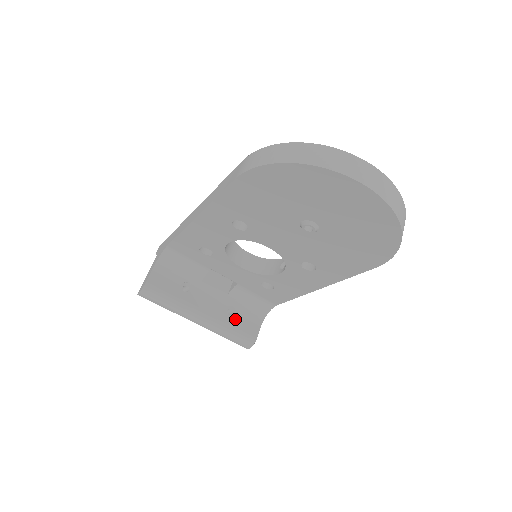
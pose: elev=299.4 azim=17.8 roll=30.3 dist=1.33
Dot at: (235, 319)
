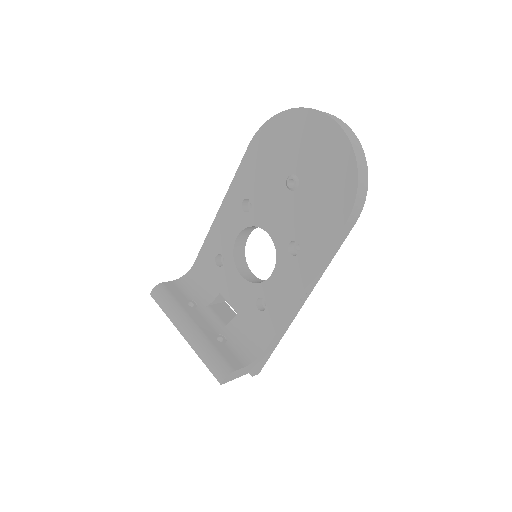
Dot at: (222, 346)
